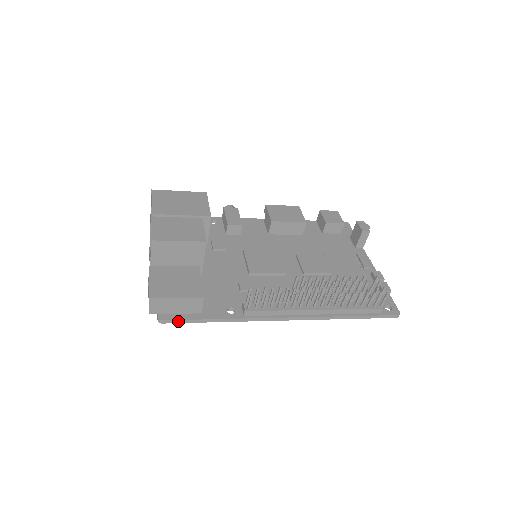
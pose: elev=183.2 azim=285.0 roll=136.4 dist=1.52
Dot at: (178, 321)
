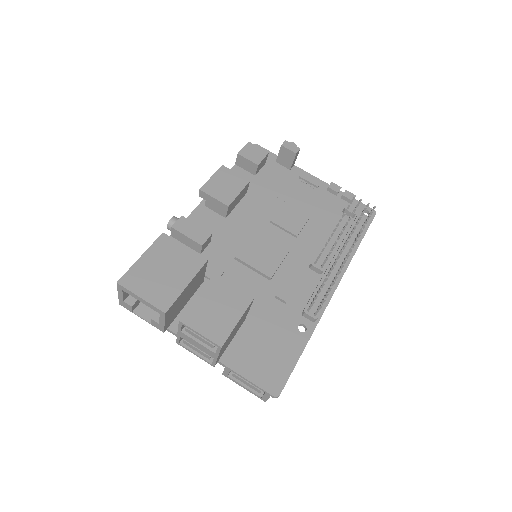
Dot at: occluded
